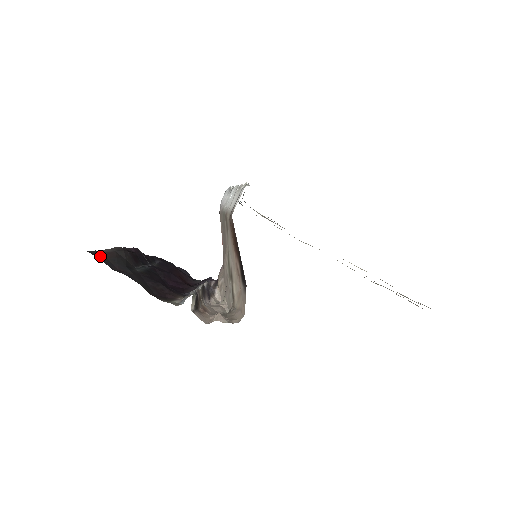
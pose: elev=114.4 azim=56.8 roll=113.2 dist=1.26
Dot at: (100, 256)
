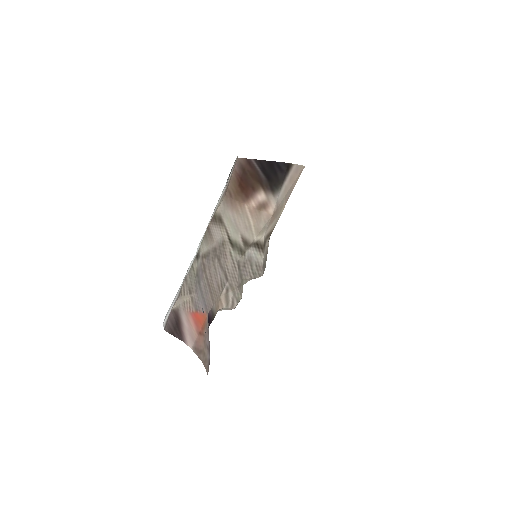
Dot at: occluded
